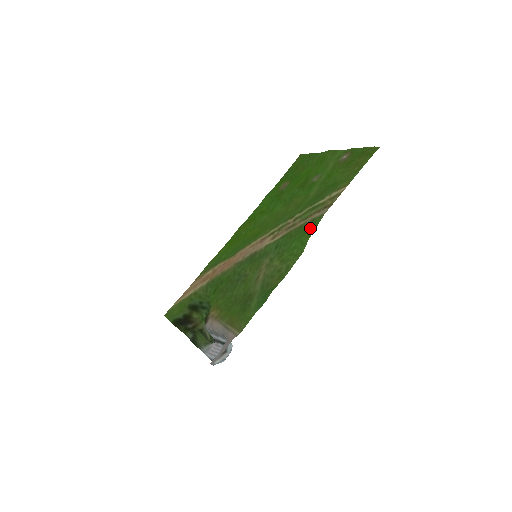
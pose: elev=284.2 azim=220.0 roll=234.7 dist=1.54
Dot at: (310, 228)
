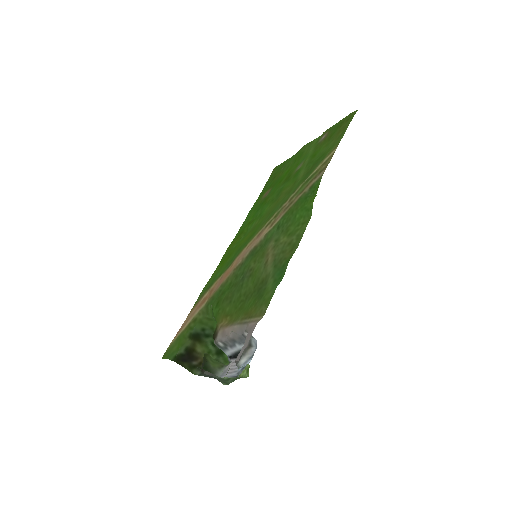
Dot at: (311, 194)
